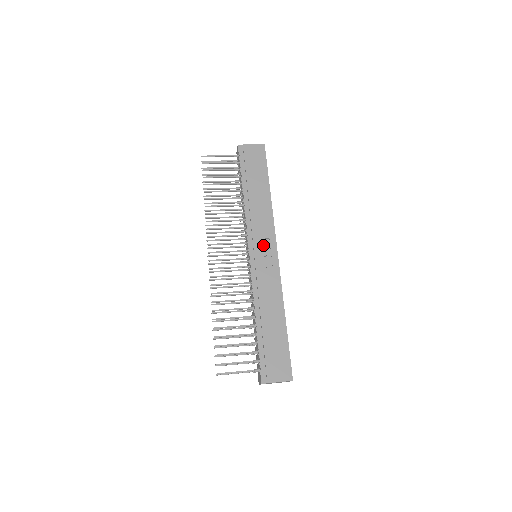
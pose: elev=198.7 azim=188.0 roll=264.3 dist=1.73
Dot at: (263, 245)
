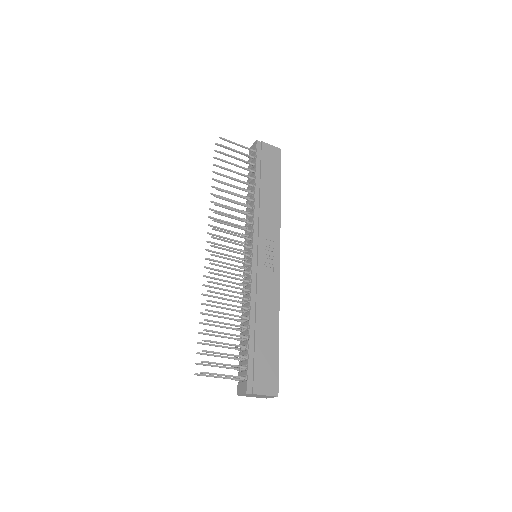
Dot at: (267, 246)
